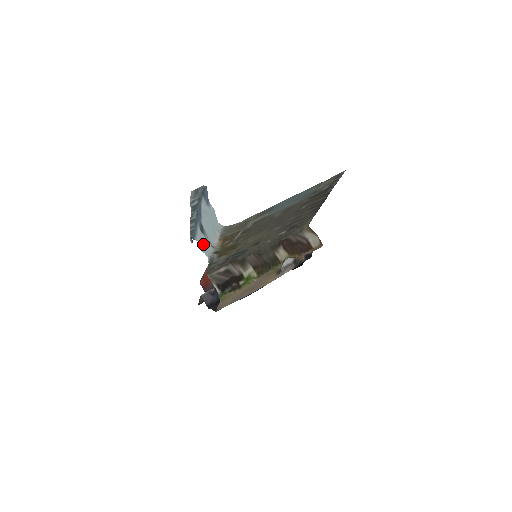
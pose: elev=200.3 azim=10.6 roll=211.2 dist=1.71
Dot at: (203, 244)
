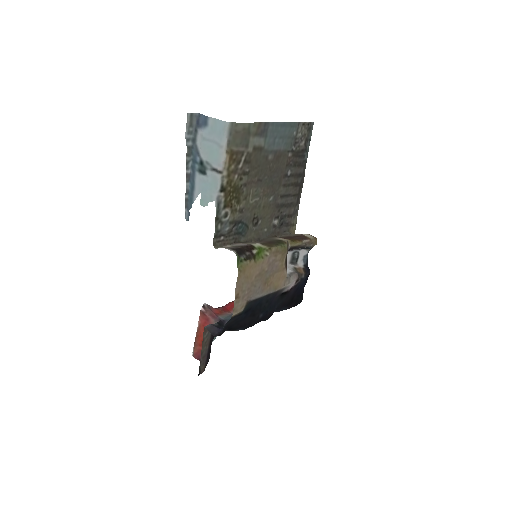
Dot at: (205, 191)
